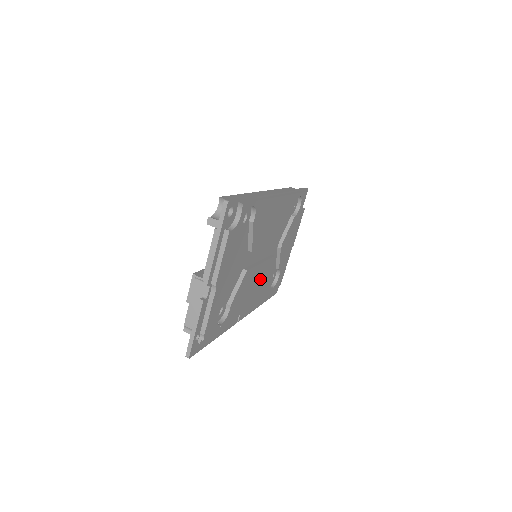
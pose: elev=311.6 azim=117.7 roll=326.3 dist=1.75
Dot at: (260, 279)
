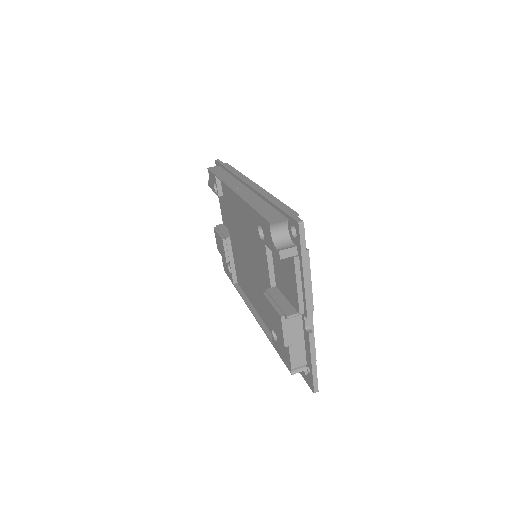
Dot at: occluded
